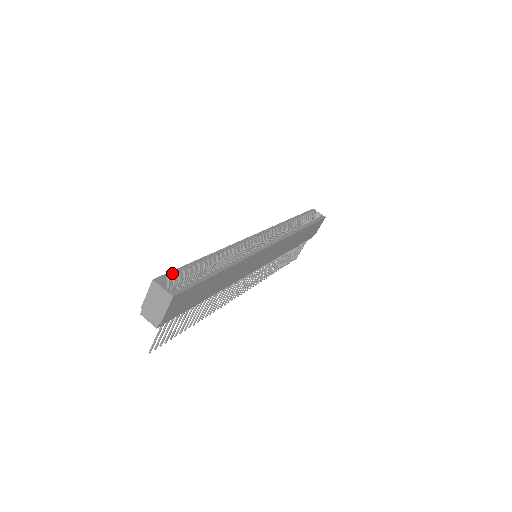
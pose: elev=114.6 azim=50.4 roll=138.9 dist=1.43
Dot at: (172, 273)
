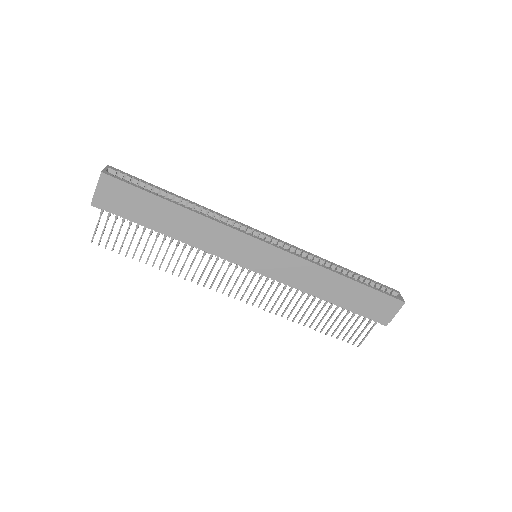
Dot at: (129, 175)
